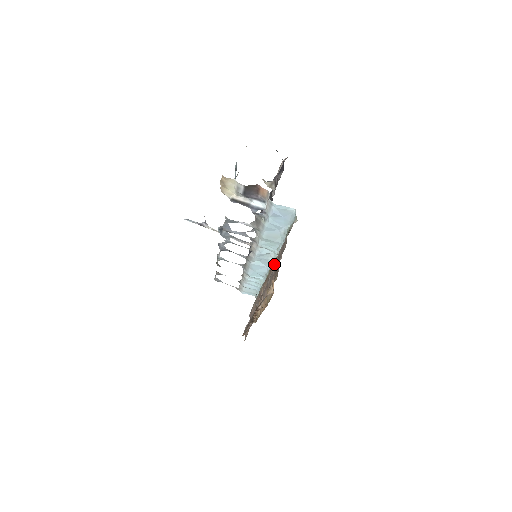
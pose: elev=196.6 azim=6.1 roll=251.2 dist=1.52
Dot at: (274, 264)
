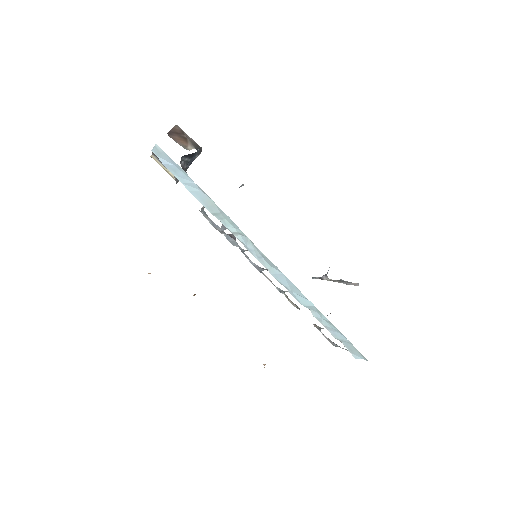
Dot at: occluded
